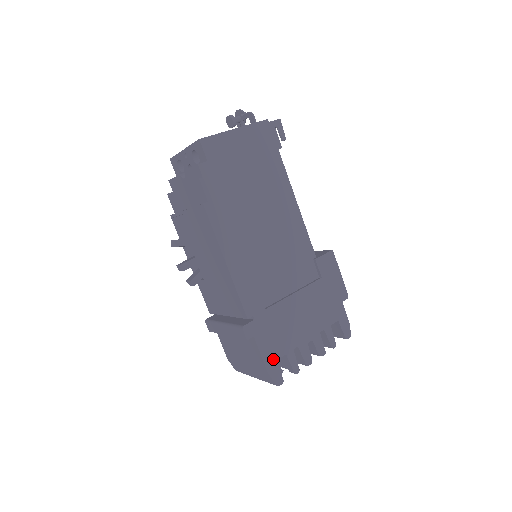
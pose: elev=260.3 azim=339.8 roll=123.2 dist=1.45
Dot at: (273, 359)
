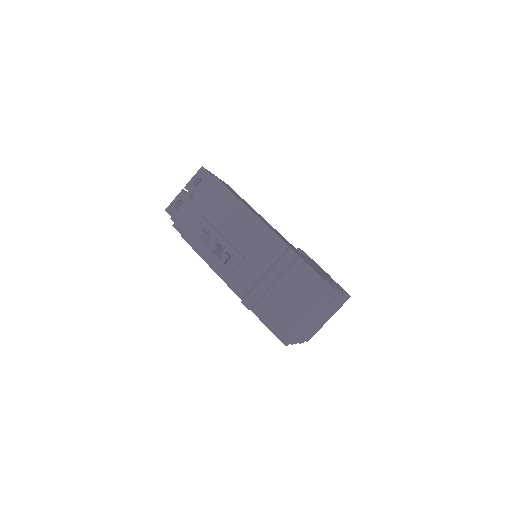
Dot at: occluded
